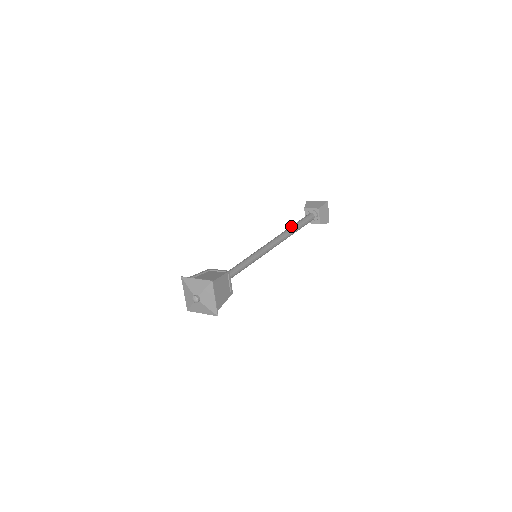
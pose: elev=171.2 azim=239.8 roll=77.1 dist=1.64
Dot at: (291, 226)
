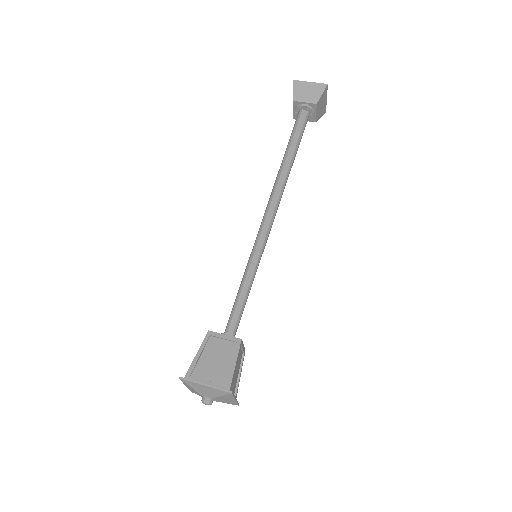
Dot at: (285, 159)
